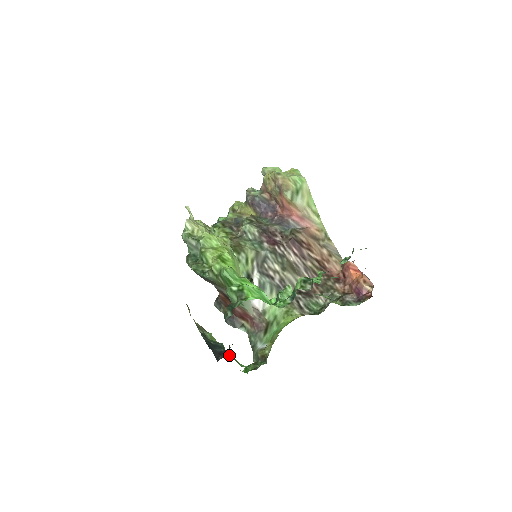
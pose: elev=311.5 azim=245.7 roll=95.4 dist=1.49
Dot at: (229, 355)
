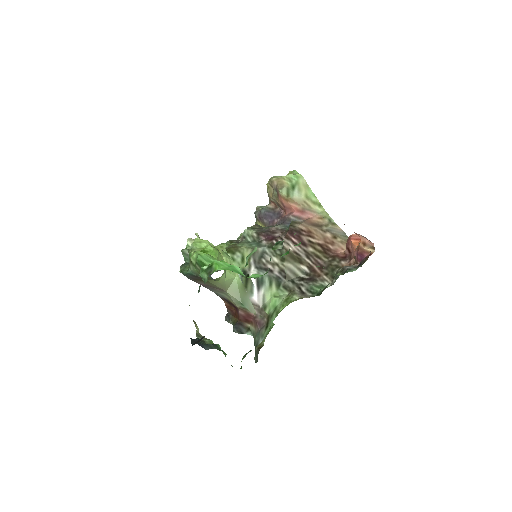
Dot at: (219, 349)
